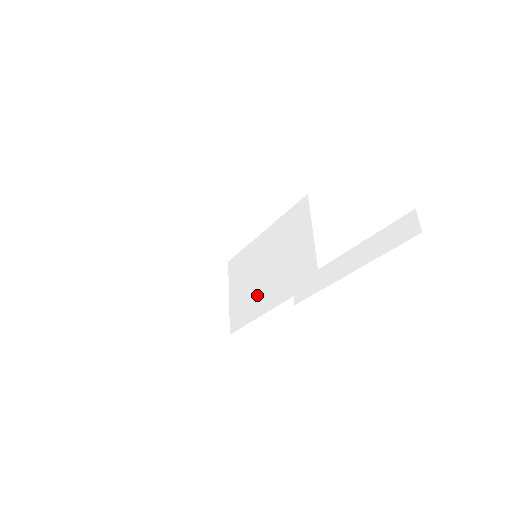
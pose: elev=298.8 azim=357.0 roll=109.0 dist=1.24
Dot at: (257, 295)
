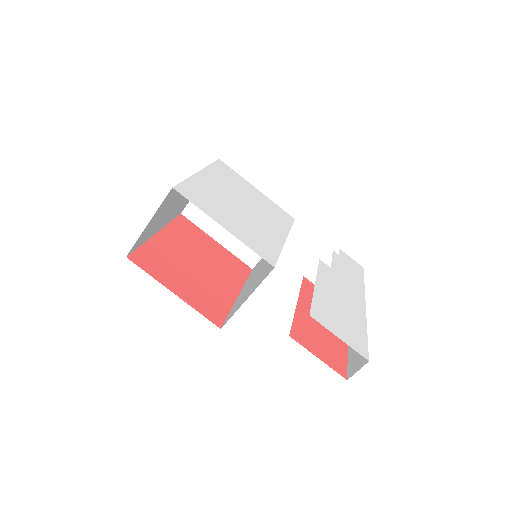
Dot at: (254, 274)
